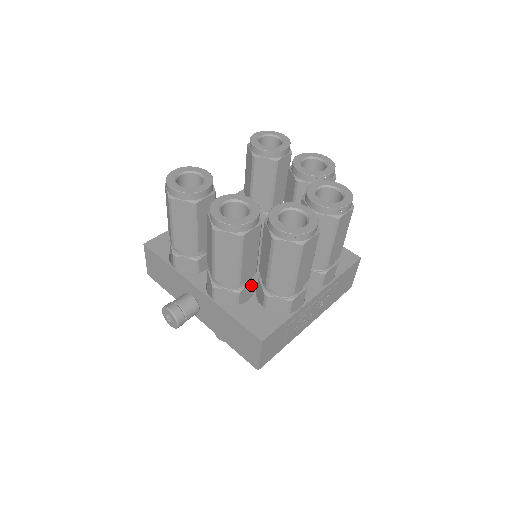
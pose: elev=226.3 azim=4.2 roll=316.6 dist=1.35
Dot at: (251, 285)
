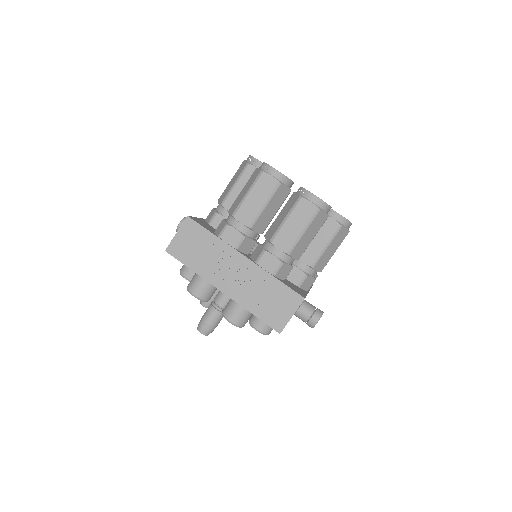
Dot at: occluded
